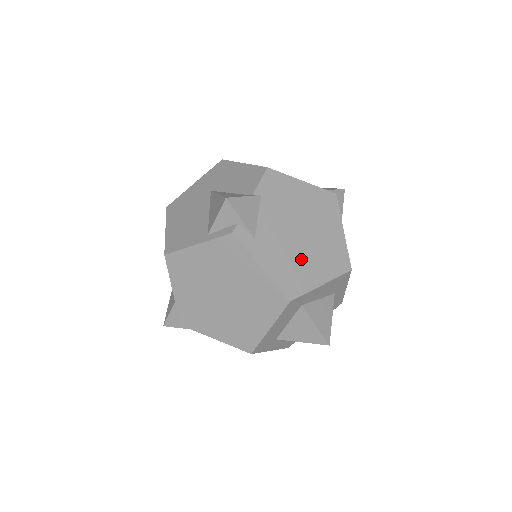
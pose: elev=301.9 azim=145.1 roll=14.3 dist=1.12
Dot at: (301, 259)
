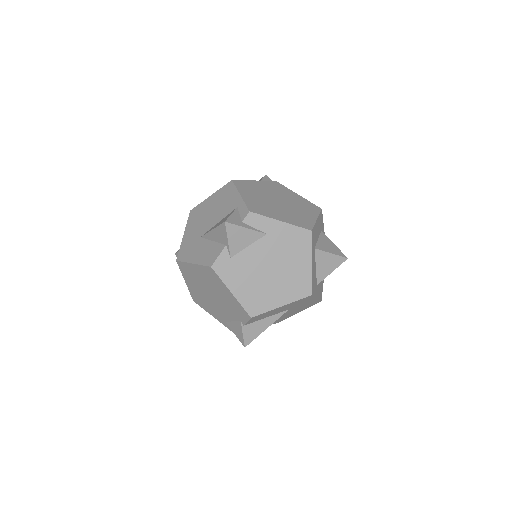
Dot at: occluded
